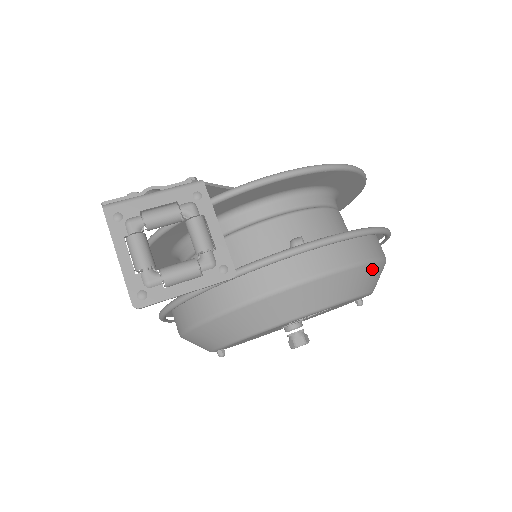
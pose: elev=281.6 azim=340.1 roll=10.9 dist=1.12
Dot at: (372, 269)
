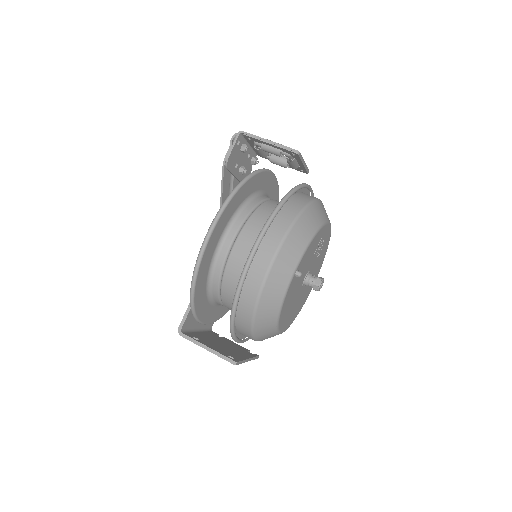
Dot at: occluded
